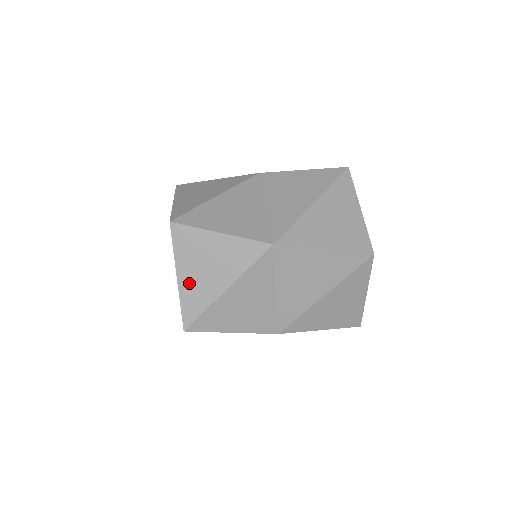
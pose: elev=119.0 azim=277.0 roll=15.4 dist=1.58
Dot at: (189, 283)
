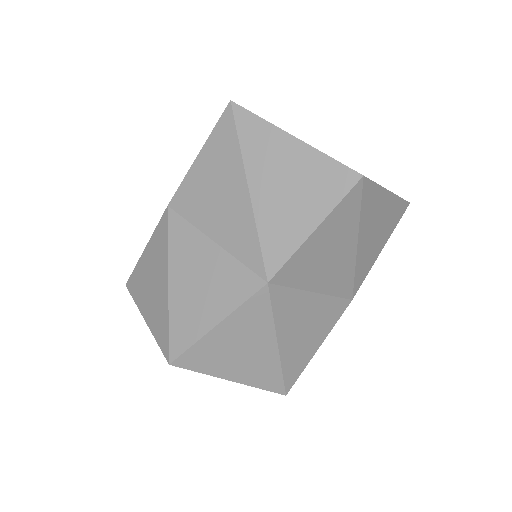
Dot at: occluded
